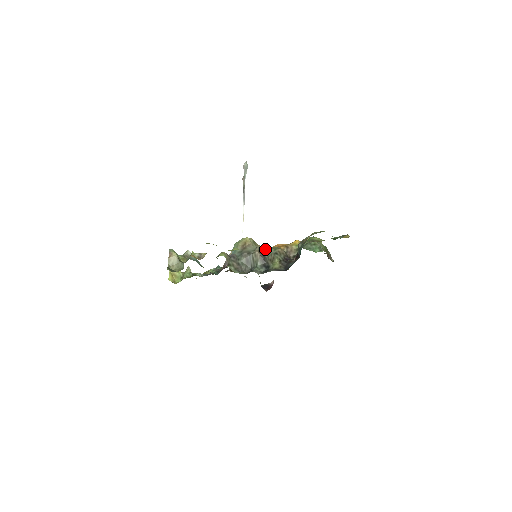
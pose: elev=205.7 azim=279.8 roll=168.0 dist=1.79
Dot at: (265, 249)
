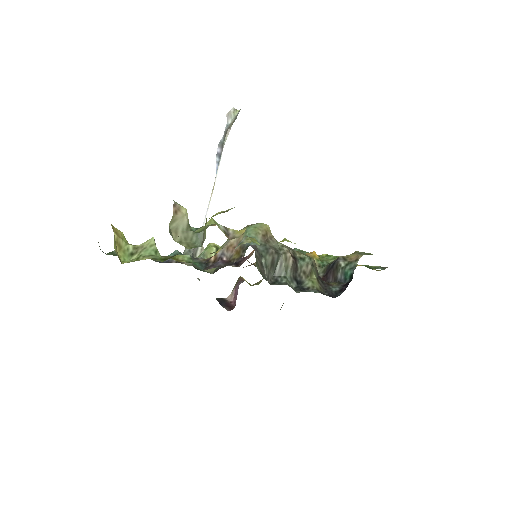
Dot at: (295, 252)
